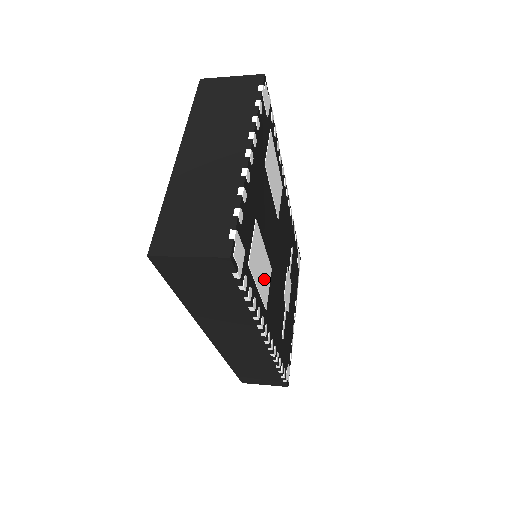
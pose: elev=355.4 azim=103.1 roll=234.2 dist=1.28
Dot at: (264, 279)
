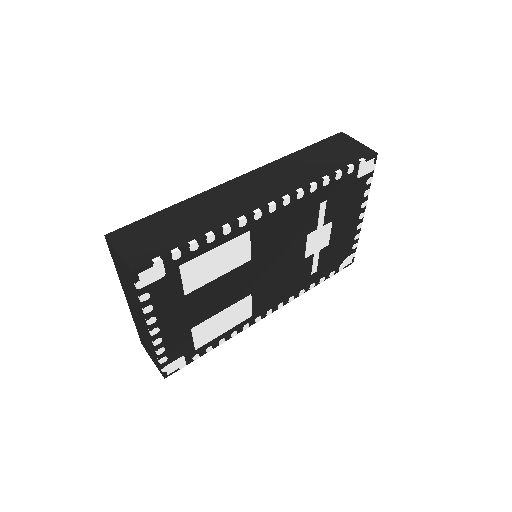
Dot at: (235, 316)
